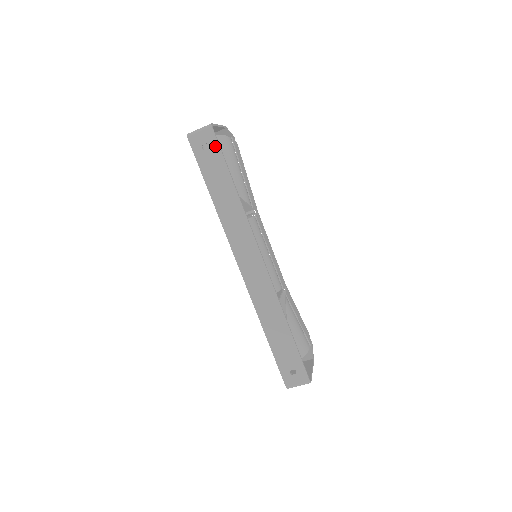
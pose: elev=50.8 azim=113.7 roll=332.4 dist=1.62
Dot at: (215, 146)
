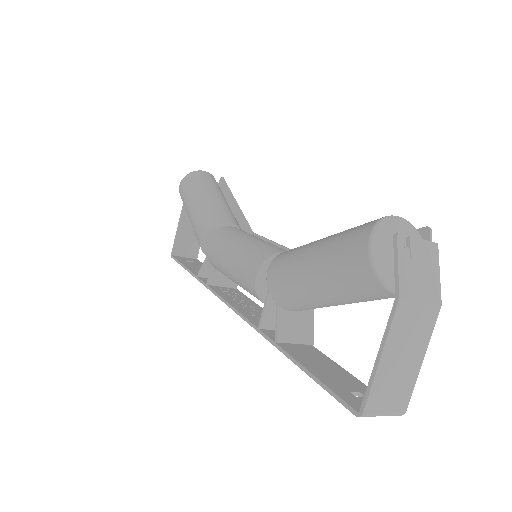
Dot at: occluded
